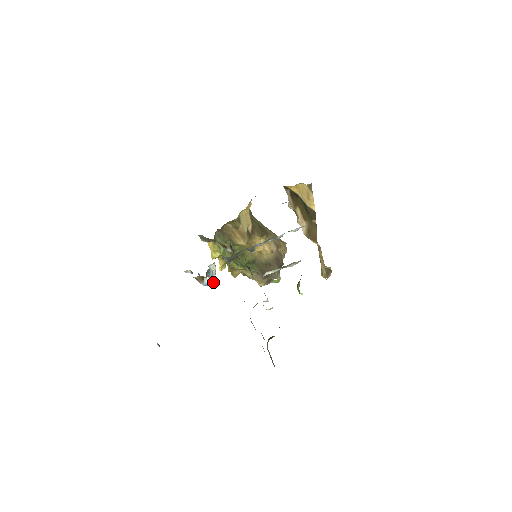
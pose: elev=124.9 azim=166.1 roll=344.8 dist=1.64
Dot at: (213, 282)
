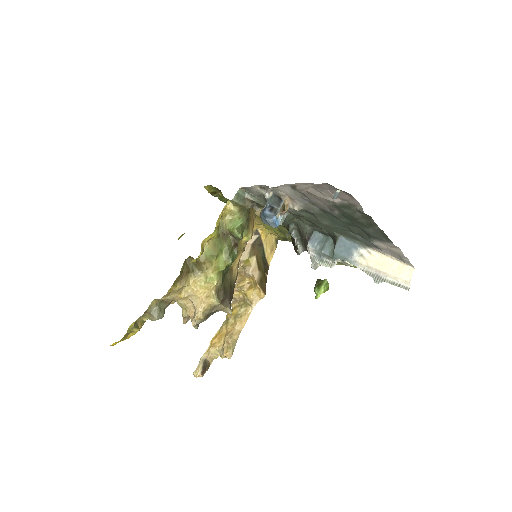
Dot at: (278, 225)
